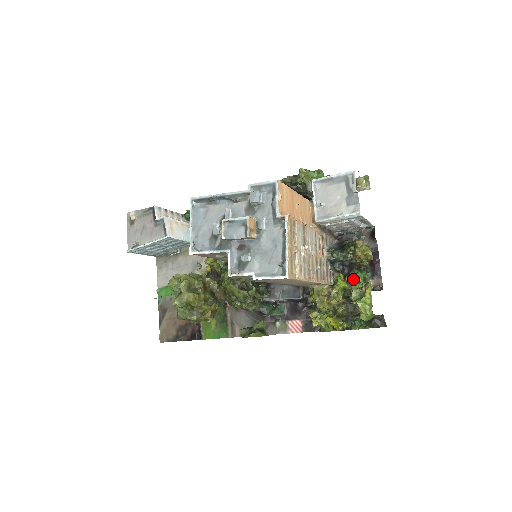
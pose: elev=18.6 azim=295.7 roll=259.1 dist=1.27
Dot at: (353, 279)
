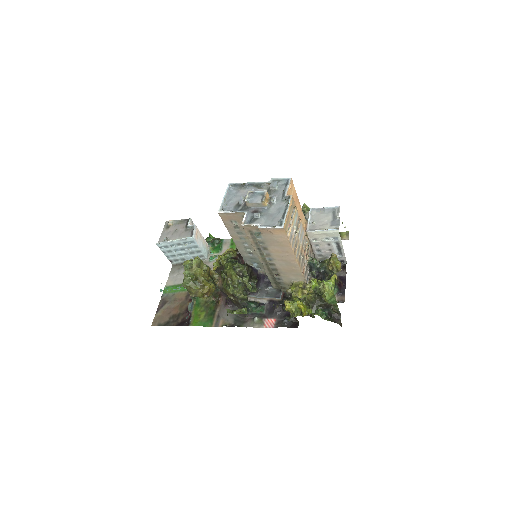
Dot at: occluded
